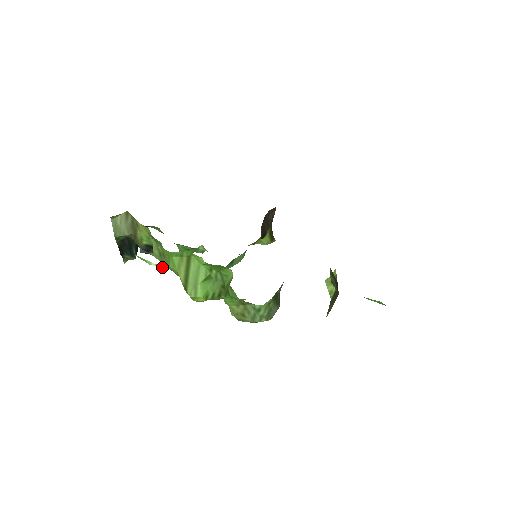
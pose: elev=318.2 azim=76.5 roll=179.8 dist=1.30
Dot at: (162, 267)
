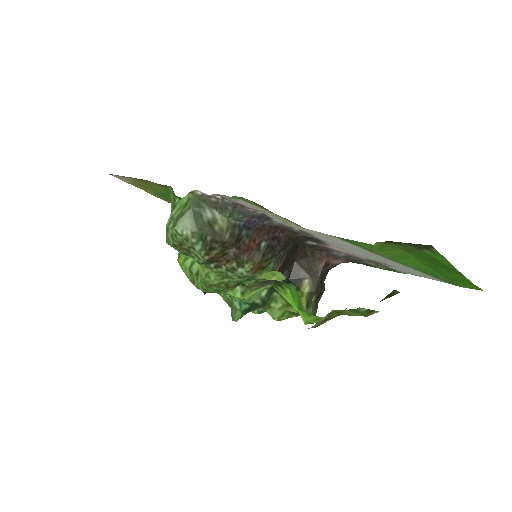
Dot at: occluded
